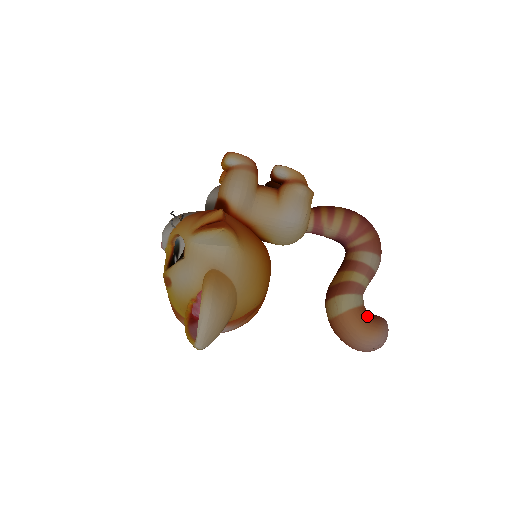
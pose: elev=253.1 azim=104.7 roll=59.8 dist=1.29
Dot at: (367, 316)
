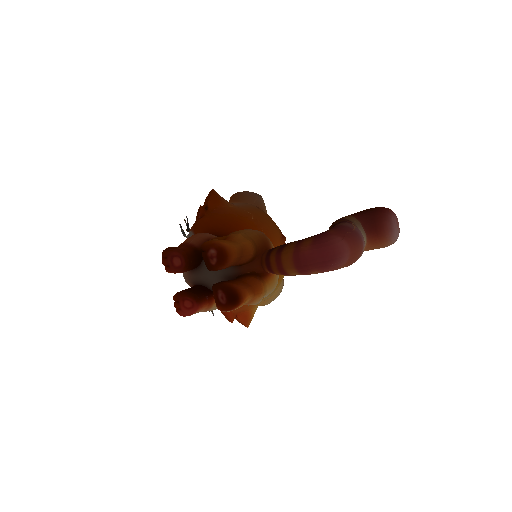
Dot at: (372, 248)
